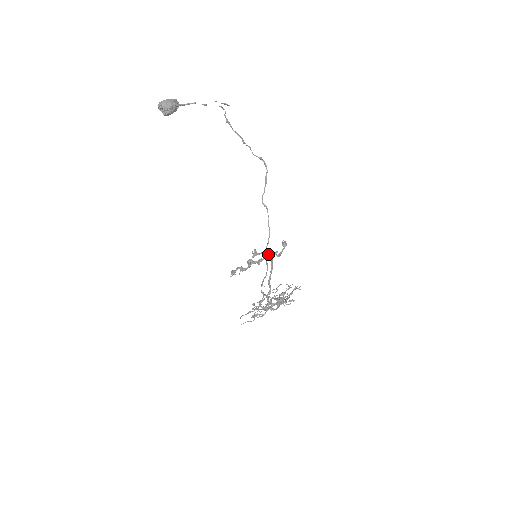
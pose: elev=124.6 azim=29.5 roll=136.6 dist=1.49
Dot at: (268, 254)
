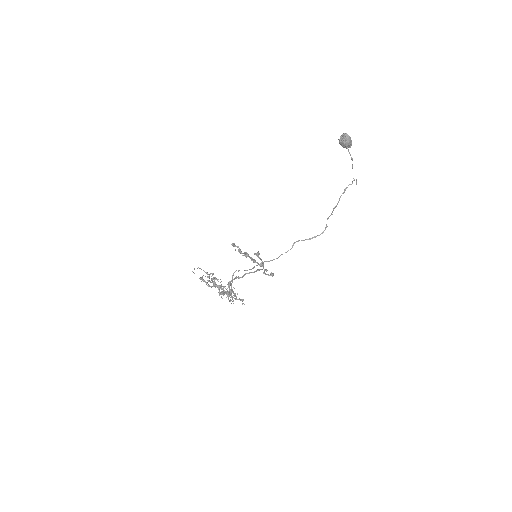
Dot at: (263, 264)
